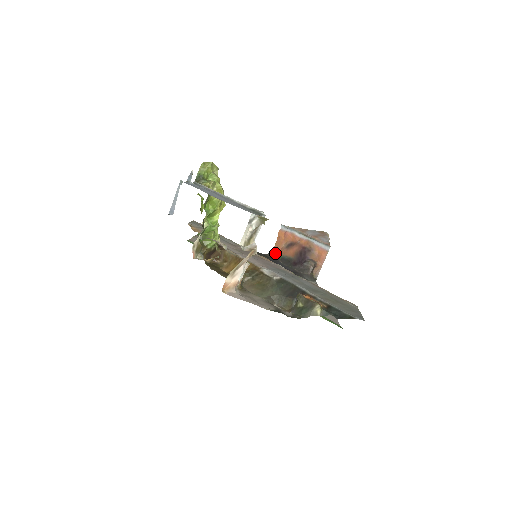
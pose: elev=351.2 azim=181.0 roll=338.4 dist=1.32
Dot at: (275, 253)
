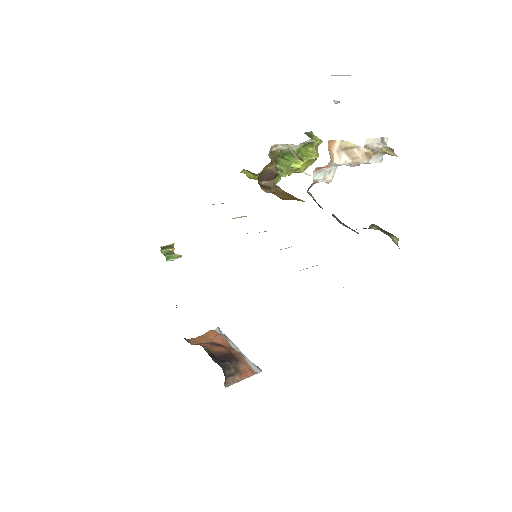
Dot at: (192, 342)
